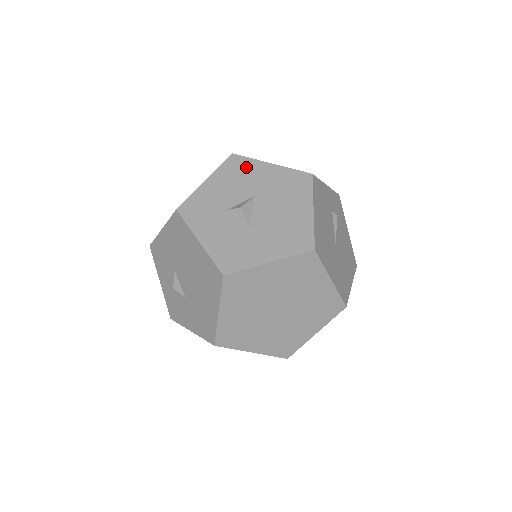
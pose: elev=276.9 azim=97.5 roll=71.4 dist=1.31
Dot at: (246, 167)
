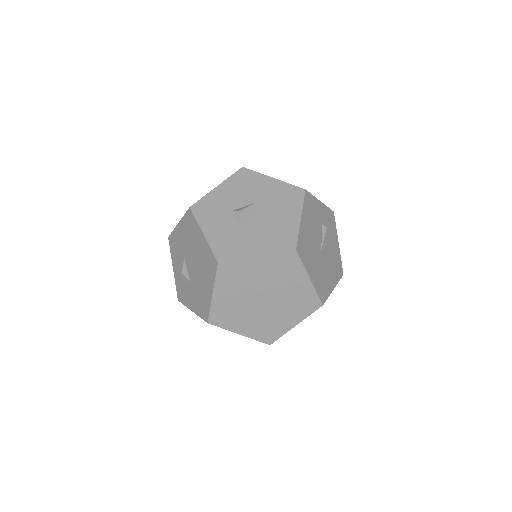
Dot at: (252, 179)
